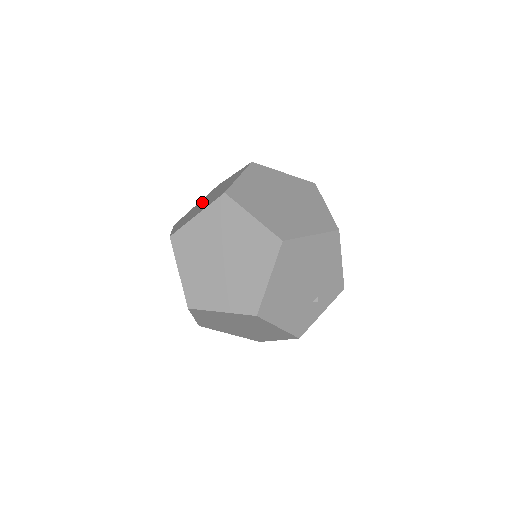
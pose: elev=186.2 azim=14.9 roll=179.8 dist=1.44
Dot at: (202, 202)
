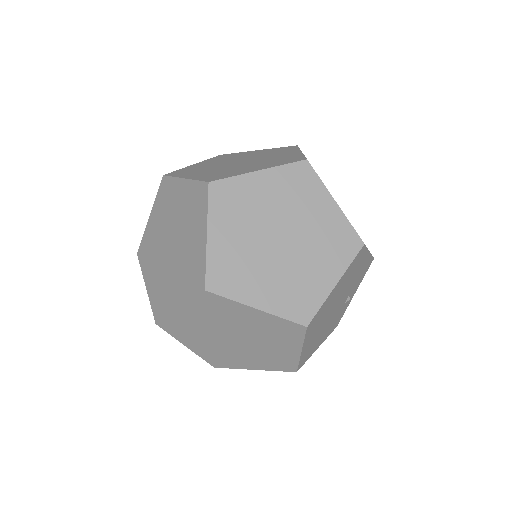
Dot at: (161, 235)
